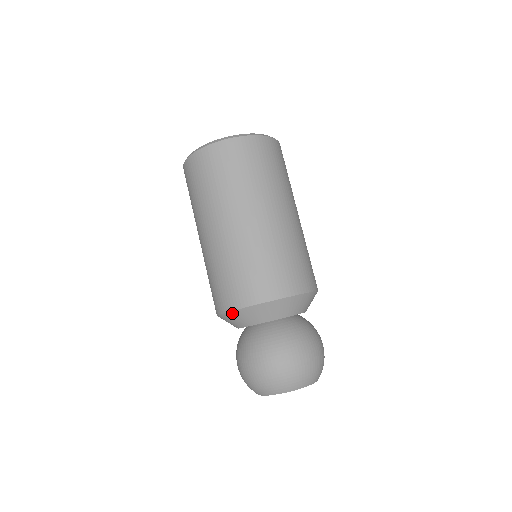
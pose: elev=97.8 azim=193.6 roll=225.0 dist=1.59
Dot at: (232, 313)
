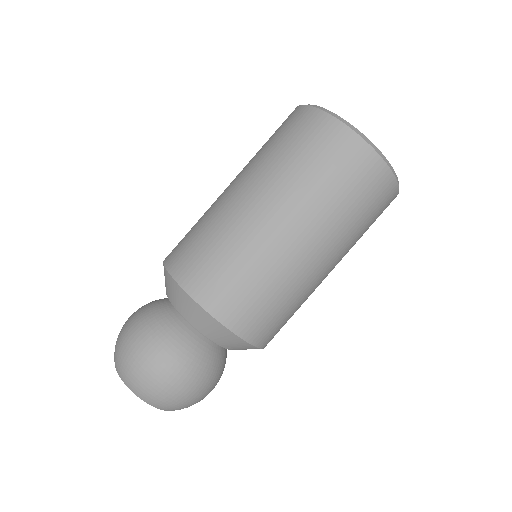
Dot at: (190, 299)
